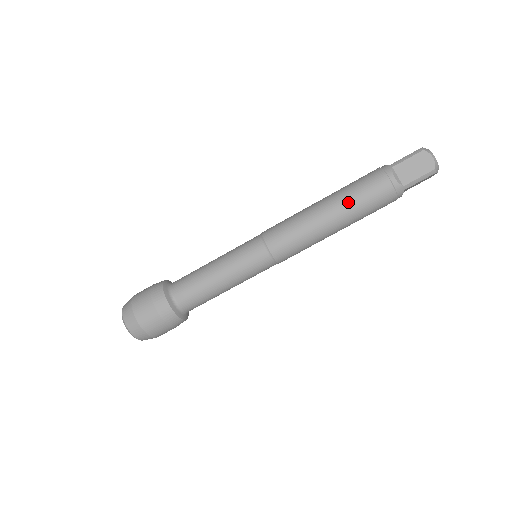
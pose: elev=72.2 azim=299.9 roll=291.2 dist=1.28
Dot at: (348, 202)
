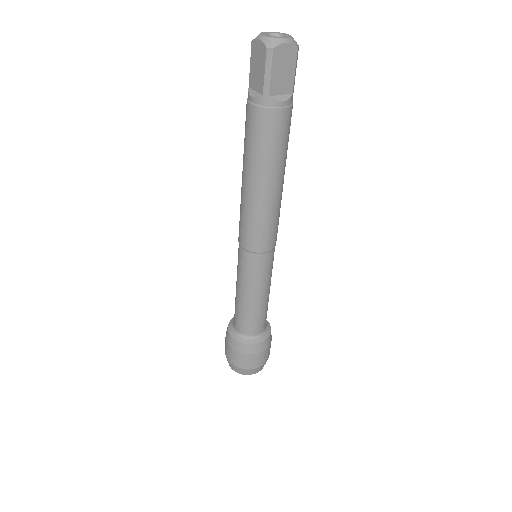
Dot at: (276, 162)
